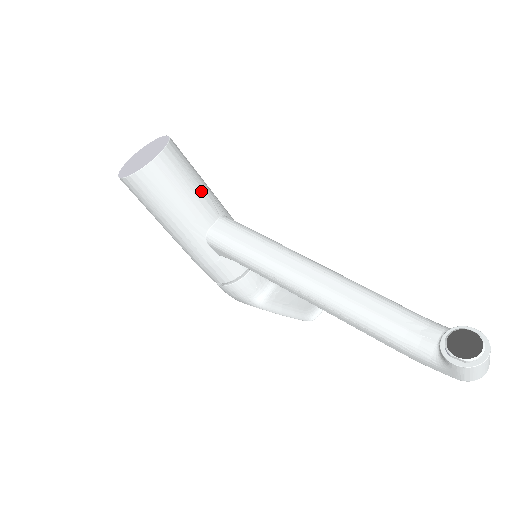
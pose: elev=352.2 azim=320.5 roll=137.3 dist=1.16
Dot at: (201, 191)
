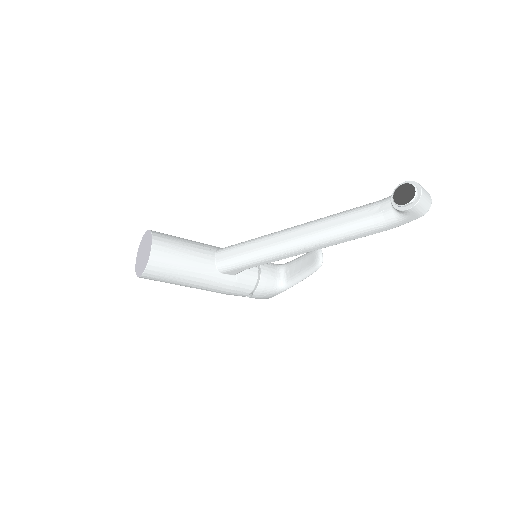
Dot at: (192, 246)
